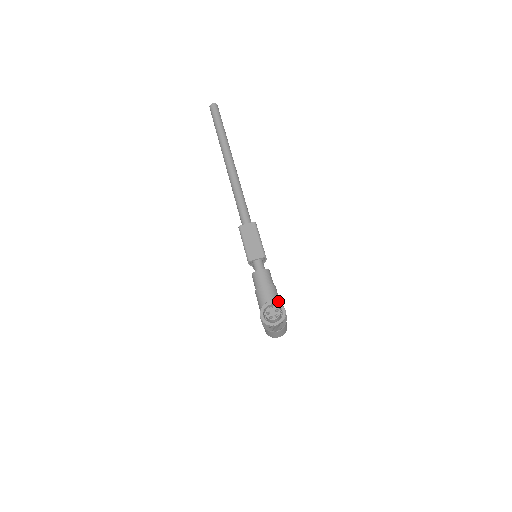
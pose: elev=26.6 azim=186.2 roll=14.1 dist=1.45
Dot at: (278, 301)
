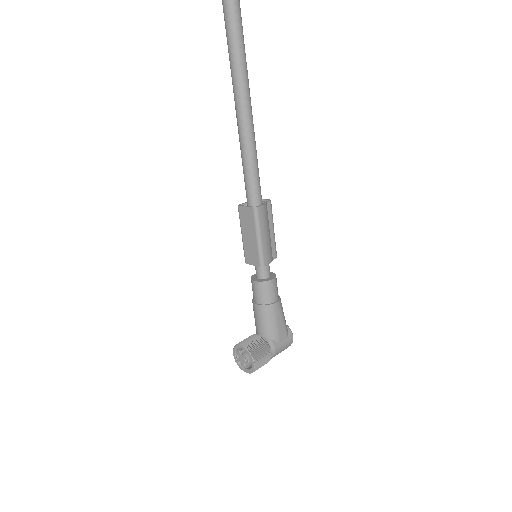
Dot at: (271, 326)
